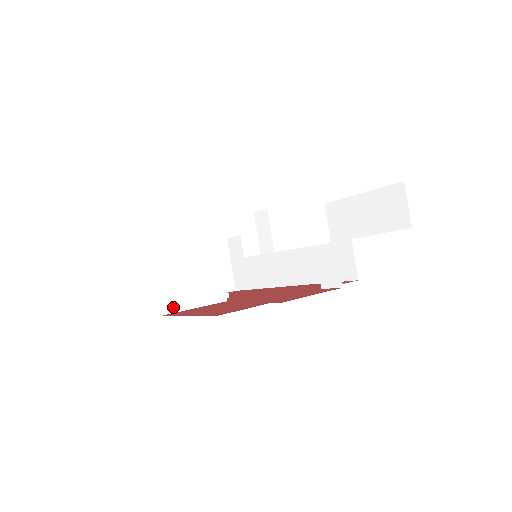
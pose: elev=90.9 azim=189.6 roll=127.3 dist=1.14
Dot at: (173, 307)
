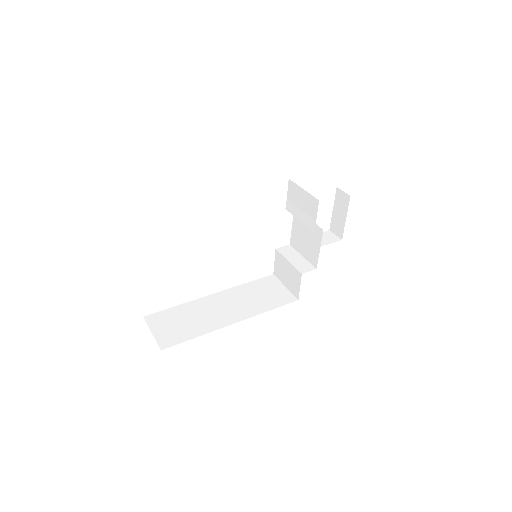
Dot at: occluded
